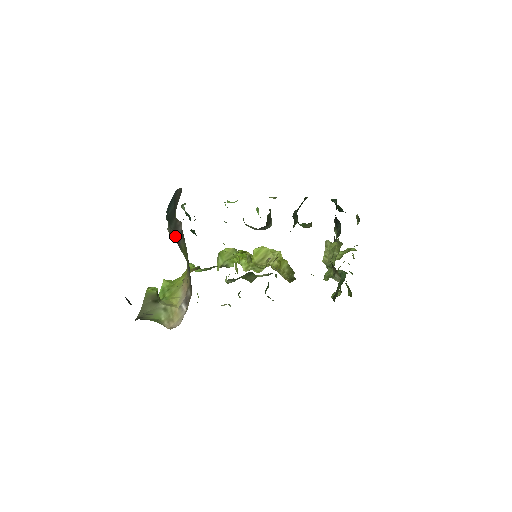
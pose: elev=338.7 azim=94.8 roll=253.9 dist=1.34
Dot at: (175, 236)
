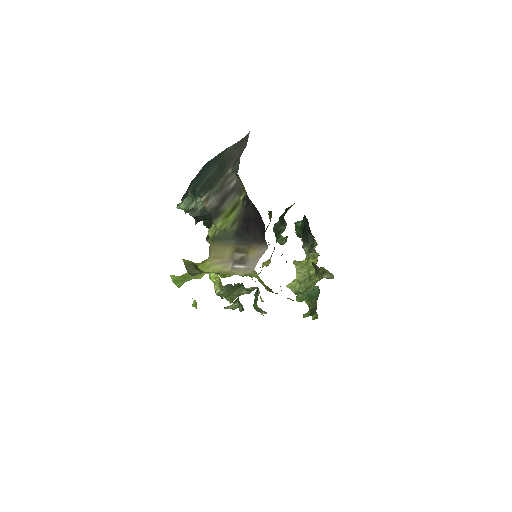
Dot at: (215, 201)
